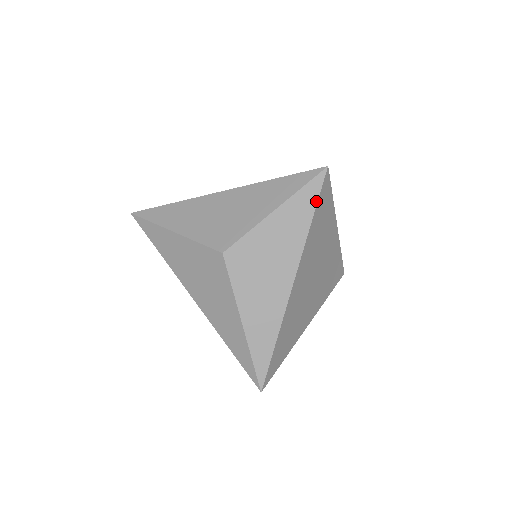
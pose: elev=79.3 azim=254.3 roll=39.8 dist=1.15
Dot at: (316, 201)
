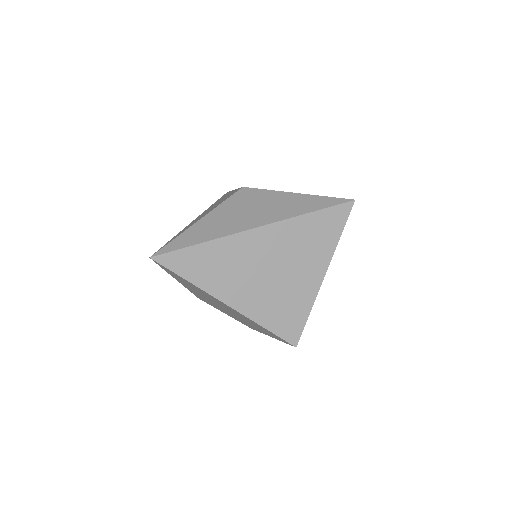
Dot at: (326, 207)
